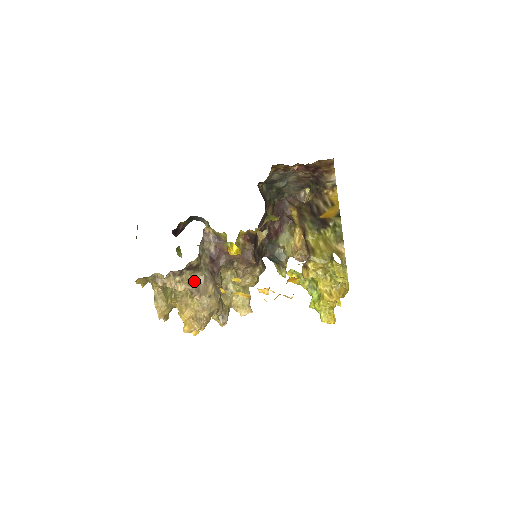
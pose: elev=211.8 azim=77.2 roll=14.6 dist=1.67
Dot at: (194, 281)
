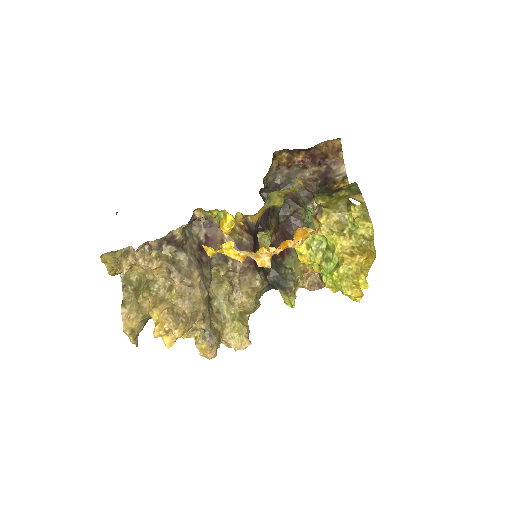
Dot at: (175, 261)
